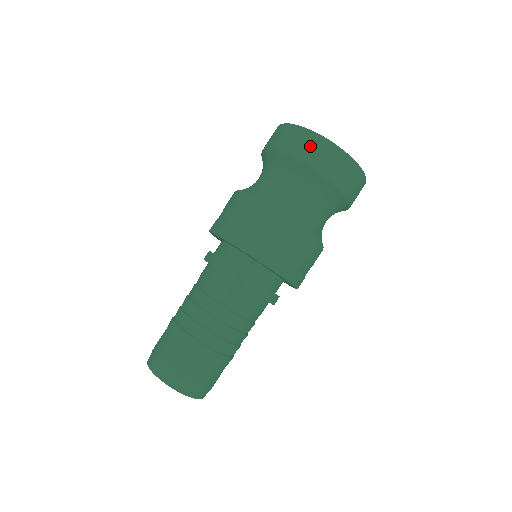
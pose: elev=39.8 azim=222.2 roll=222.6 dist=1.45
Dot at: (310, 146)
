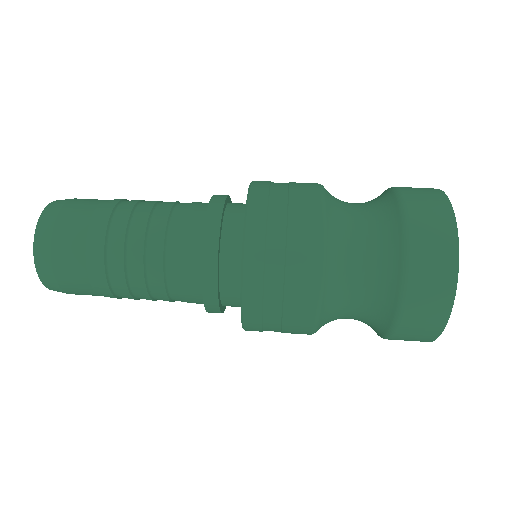
Dot at: (431, 298)
